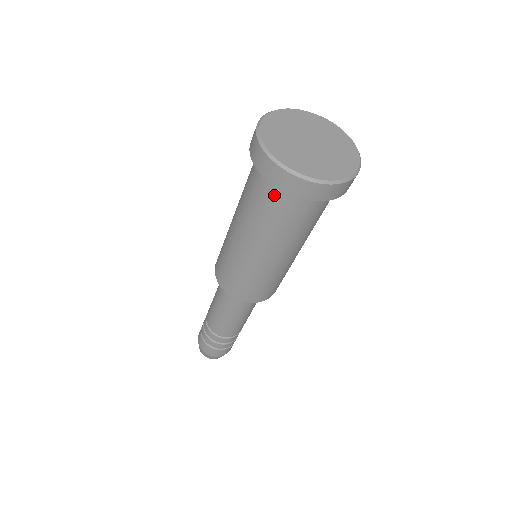
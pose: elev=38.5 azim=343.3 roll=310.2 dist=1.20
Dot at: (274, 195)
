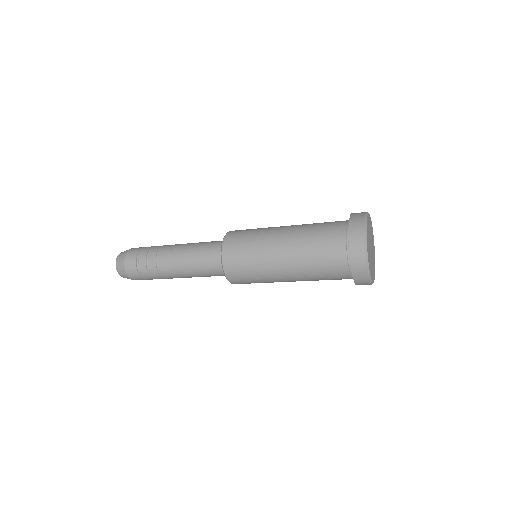
Dot at: occluded
